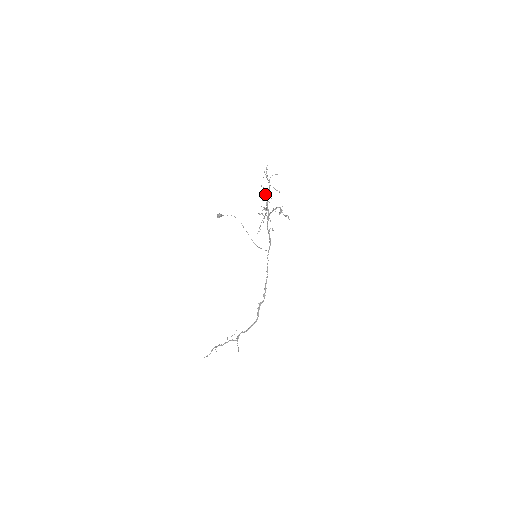
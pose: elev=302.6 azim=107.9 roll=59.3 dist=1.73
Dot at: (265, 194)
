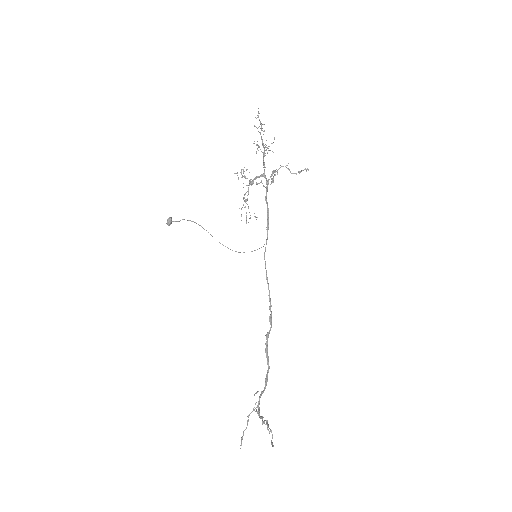
Dot at: (269, 146)
